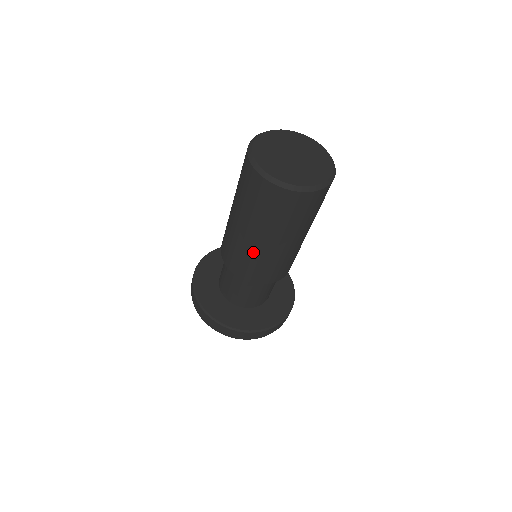
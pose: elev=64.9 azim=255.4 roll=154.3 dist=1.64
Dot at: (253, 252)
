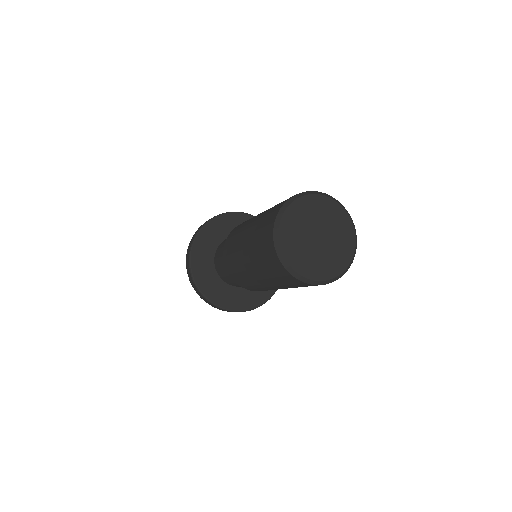
Dot at: (247, 276)
